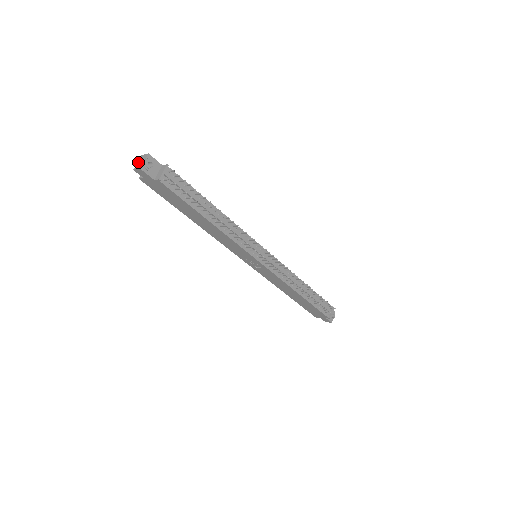
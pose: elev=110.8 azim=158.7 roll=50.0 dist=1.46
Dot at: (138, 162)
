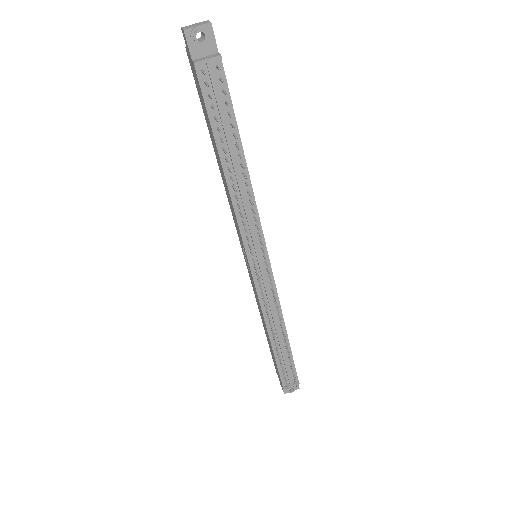
Dot at: occluded
